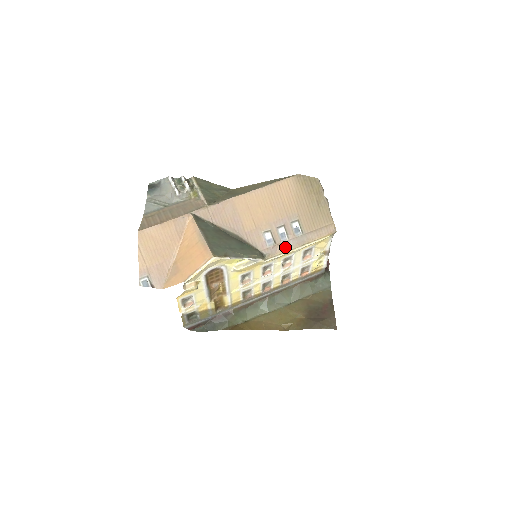
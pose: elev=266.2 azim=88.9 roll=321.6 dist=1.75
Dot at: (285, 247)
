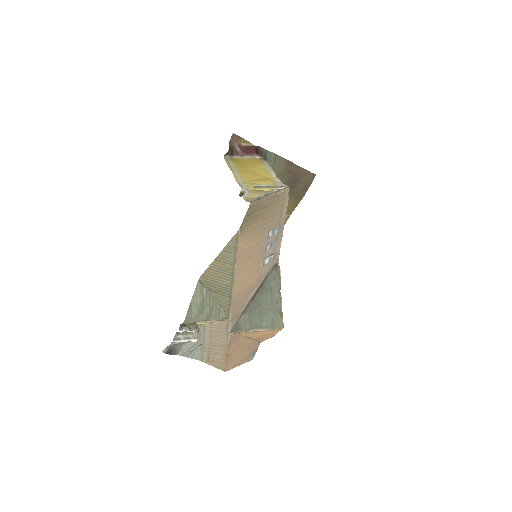
Dot at: (278, 244)
